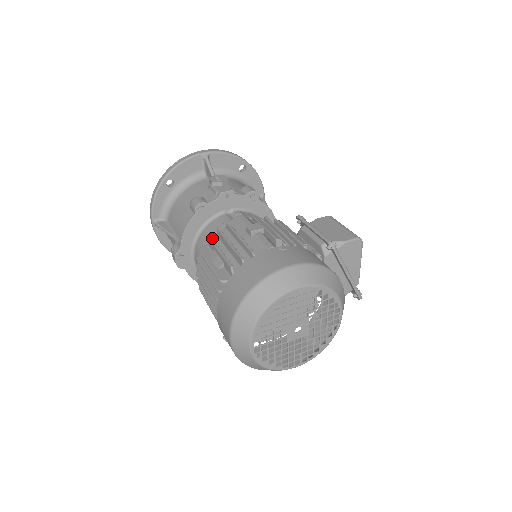
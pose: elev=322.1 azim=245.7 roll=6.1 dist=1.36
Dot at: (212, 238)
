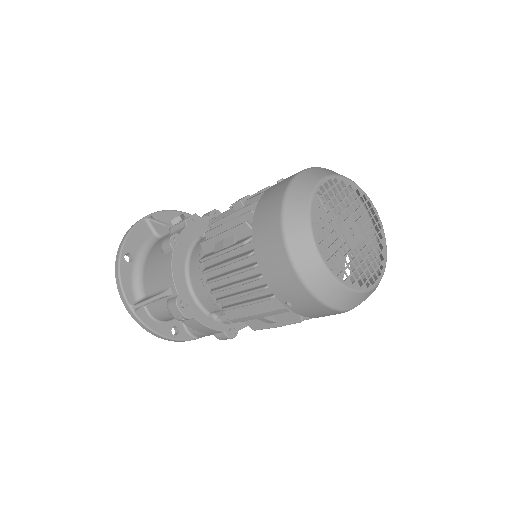
Dot at: occluded
